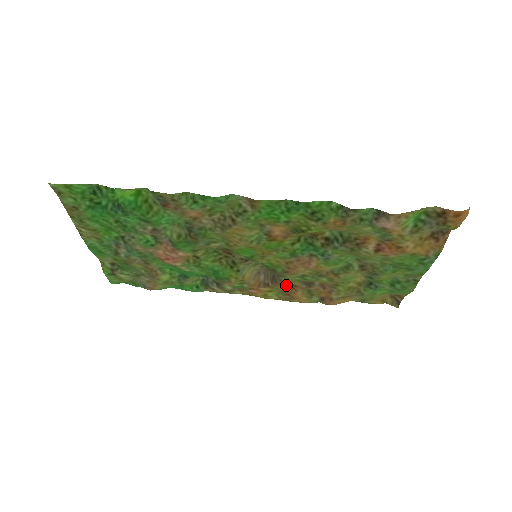
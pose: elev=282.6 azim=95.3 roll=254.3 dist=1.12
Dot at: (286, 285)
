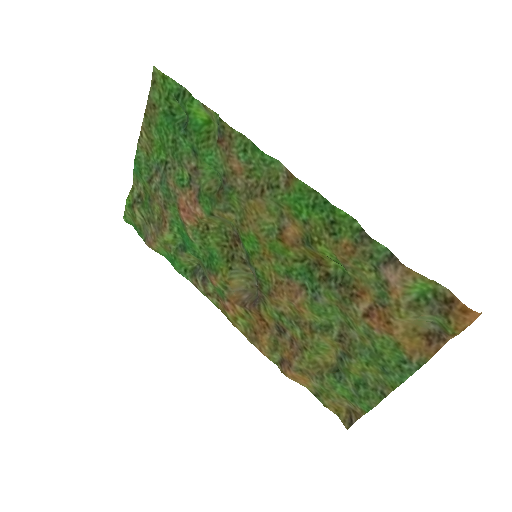
Dot at: (260, 318)
